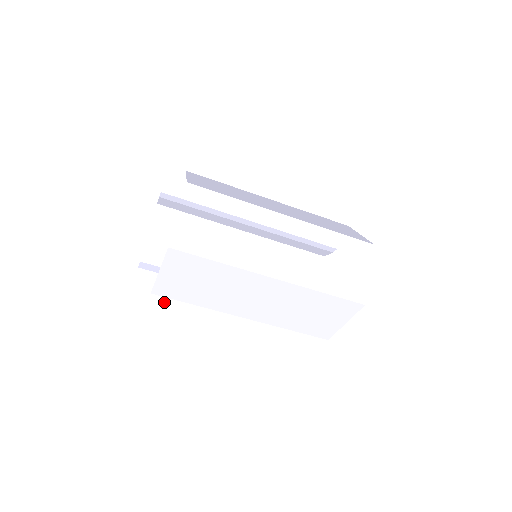
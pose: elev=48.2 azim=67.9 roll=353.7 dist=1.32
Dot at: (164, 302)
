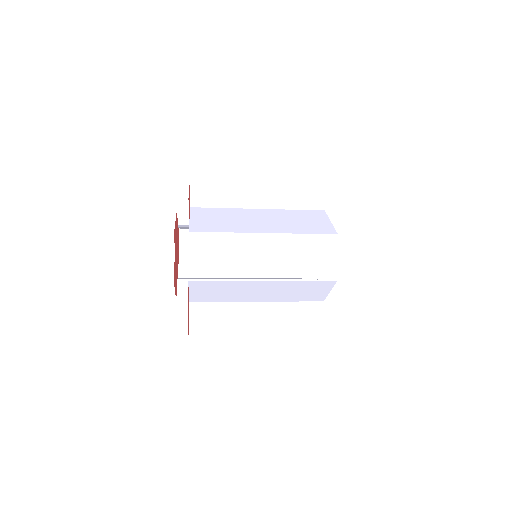
Dot at: (199, 305)
